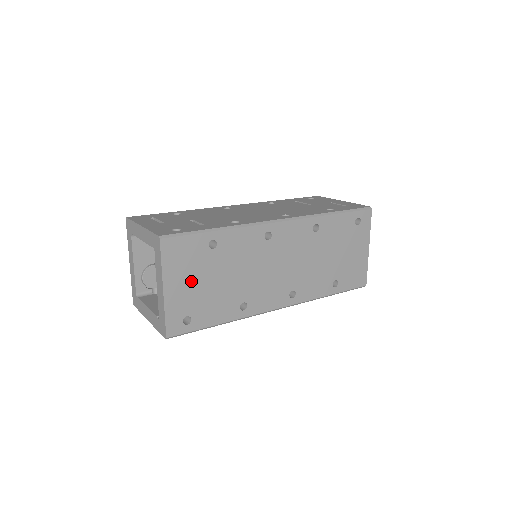
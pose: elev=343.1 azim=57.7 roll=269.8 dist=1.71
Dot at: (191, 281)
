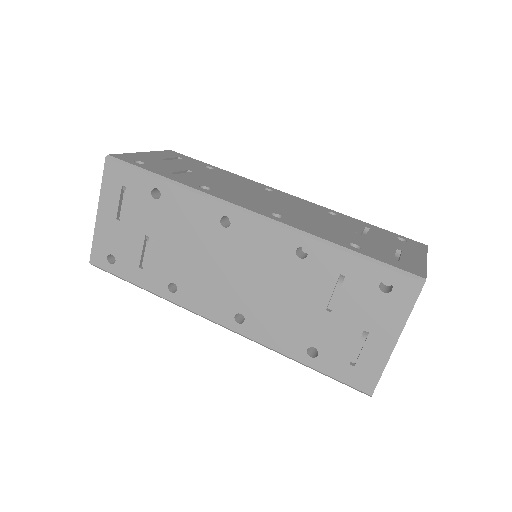
Dot at: occluded
